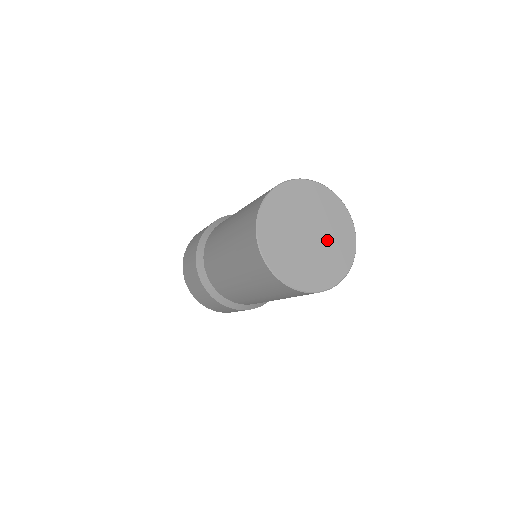
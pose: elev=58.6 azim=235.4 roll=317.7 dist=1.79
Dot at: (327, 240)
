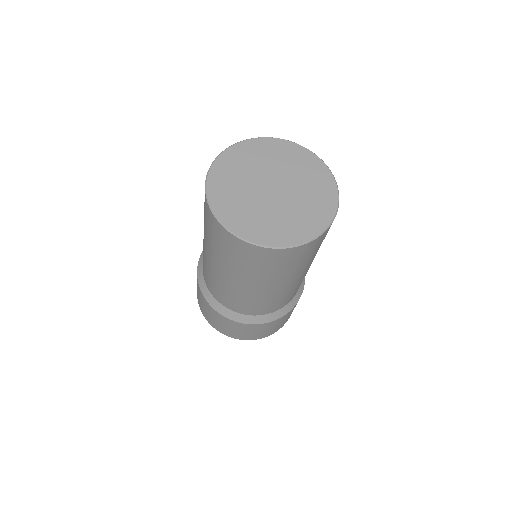
Dot at: (297, 186)
